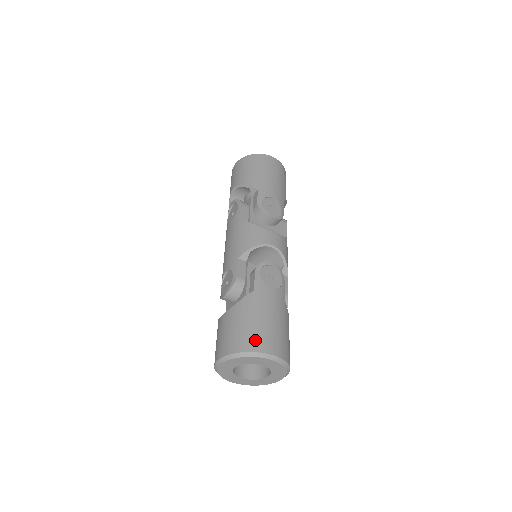
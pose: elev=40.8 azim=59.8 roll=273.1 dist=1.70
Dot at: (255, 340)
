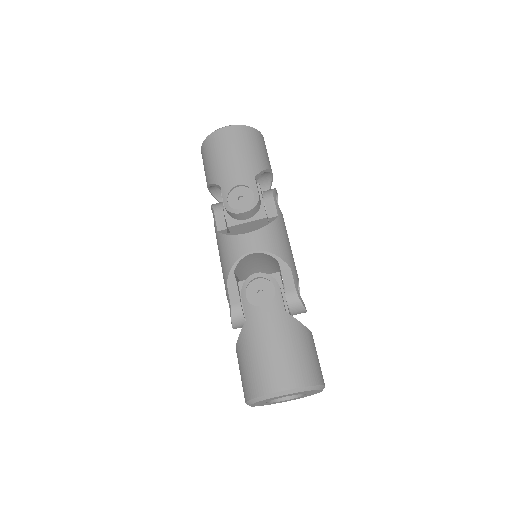
Dot at: (259, 381)
